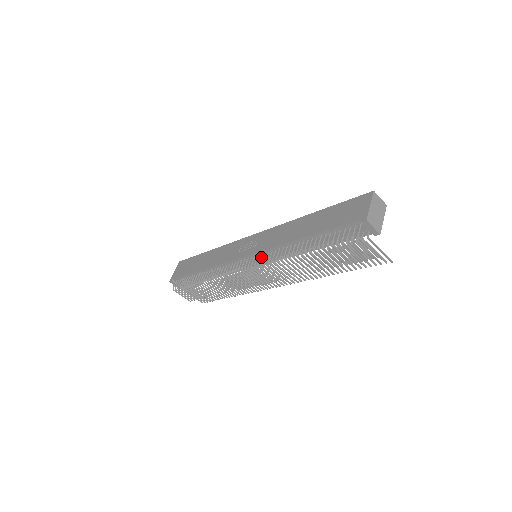
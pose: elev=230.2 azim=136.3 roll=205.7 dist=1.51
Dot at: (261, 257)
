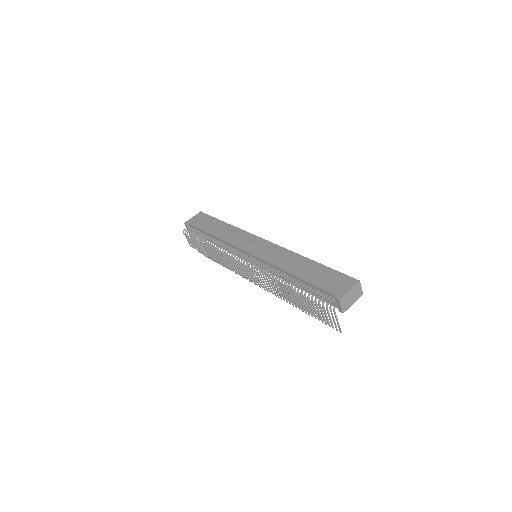
Dot at: (258, 262)
